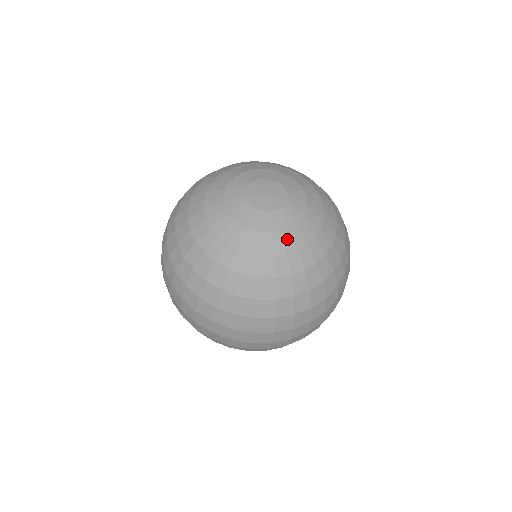
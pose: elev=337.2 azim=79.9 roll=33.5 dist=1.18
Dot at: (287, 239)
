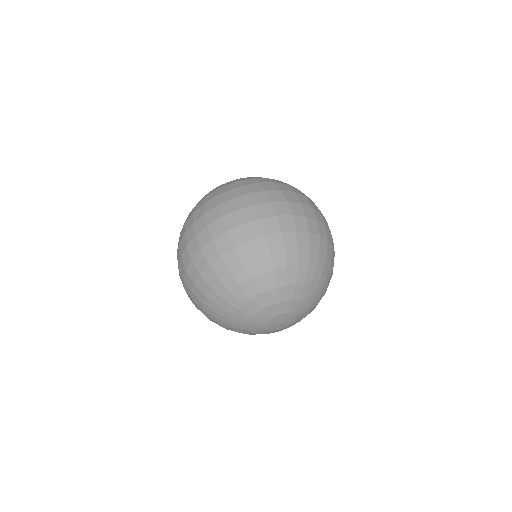
Dot at: occluded
